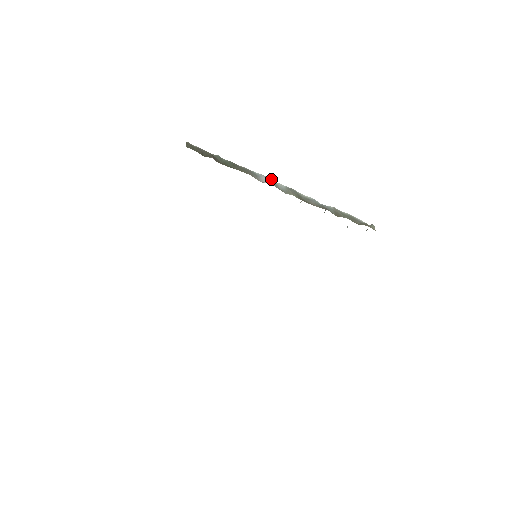
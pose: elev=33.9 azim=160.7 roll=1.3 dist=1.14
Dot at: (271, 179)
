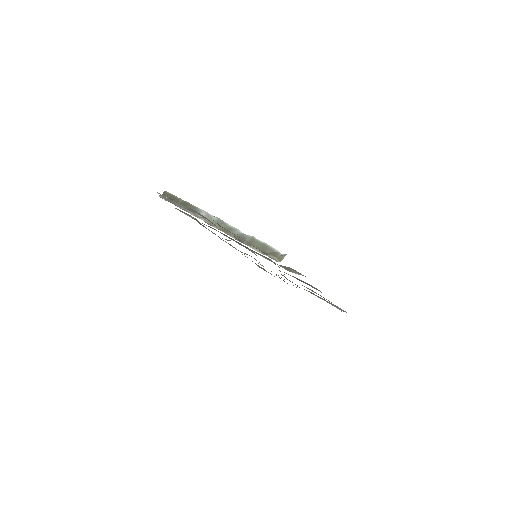
Dot at: occluded
